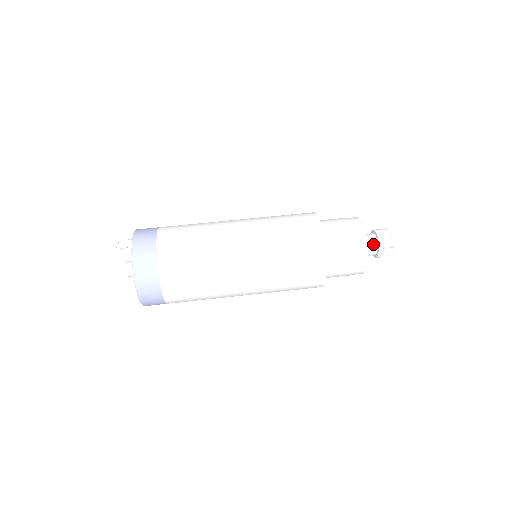
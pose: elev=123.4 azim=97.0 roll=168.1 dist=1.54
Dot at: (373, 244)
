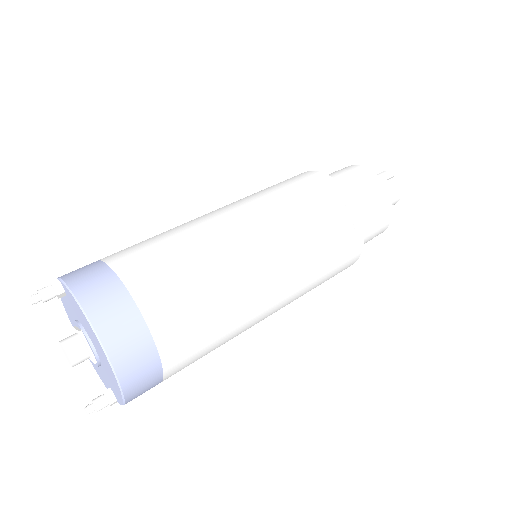
Dot at: occluded
